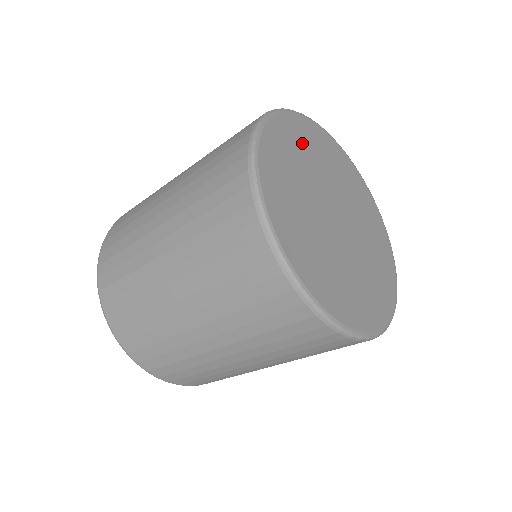
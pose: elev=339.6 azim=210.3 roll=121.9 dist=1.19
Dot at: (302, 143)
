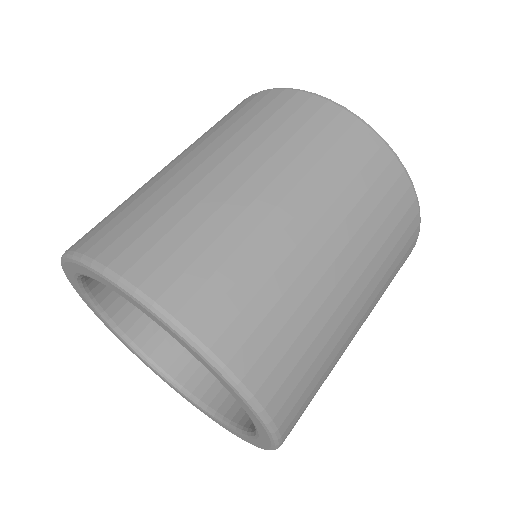
Dot at: occluded
